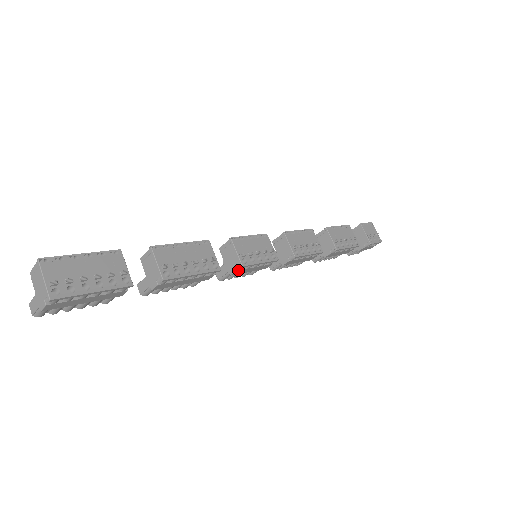
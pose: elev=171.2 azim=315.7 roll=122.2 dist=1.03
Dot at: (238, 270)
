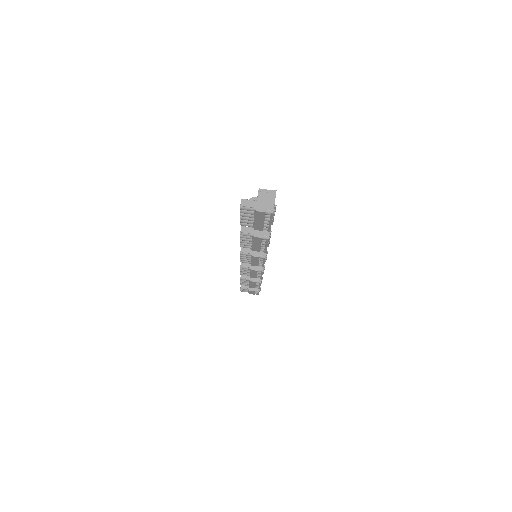
Dot at: (259, 257)
